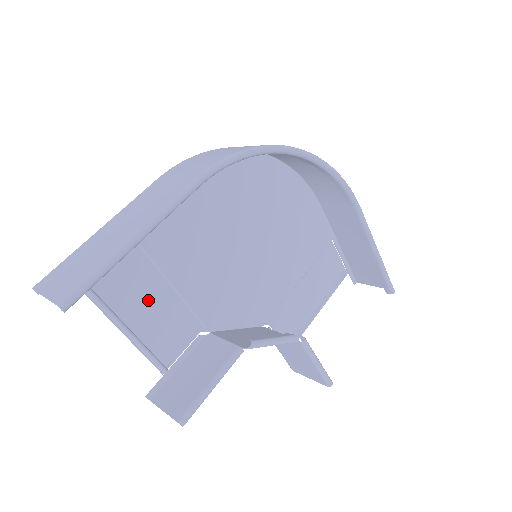
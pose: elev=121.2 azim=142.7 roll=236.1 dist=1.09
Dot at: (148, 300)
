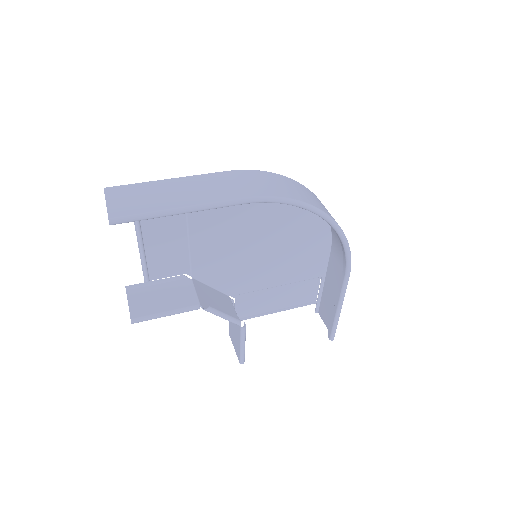
Dot at: (167, 236)
